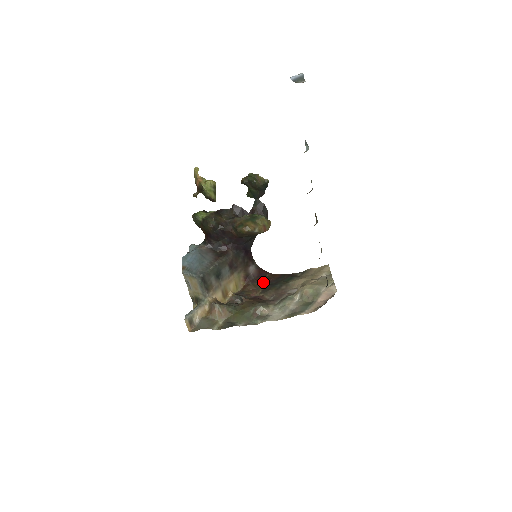
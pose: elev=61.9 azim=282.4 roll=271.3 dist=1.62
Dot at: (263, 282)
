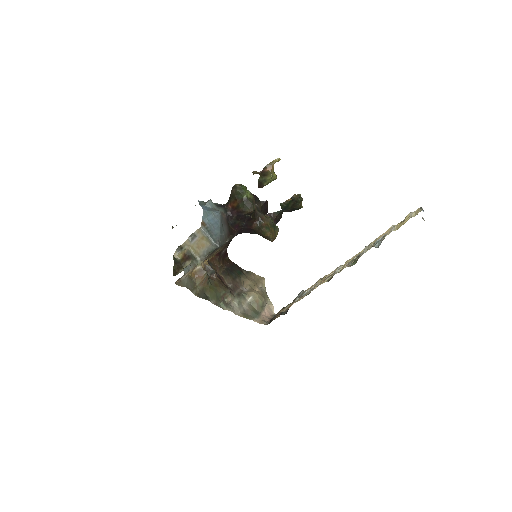
Dot at: (224, 263)
